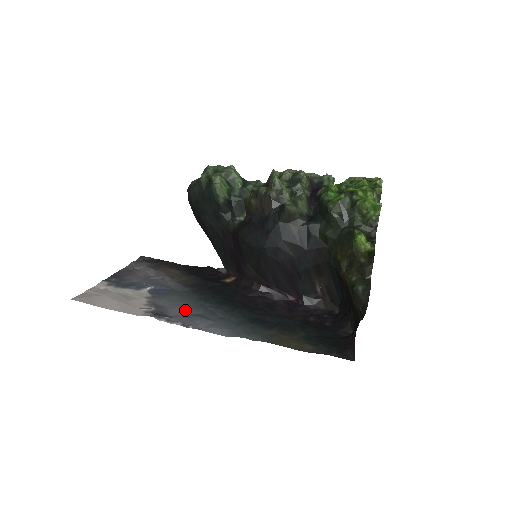
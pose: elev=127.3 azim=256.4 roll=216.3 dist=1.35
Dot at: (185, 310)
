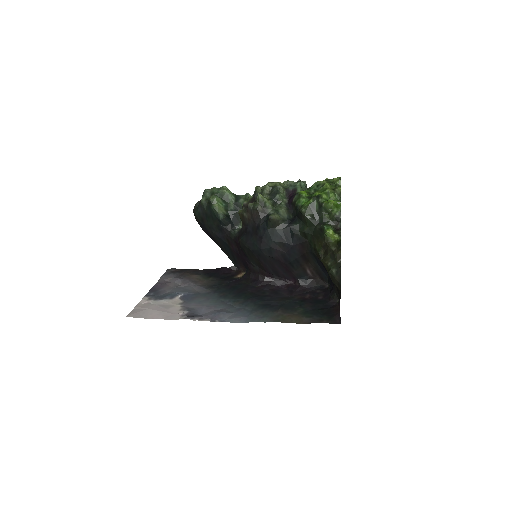
Dot at: (210, 308)
